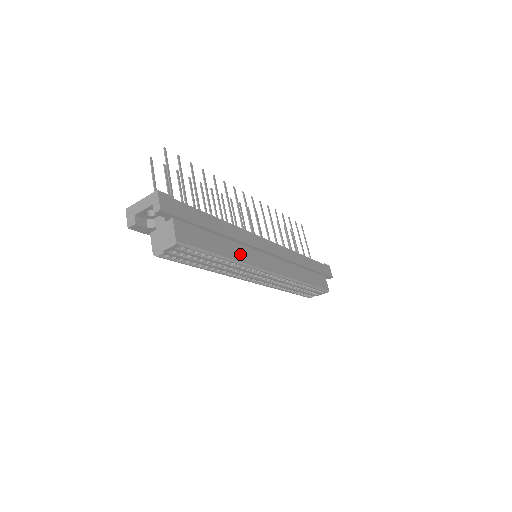
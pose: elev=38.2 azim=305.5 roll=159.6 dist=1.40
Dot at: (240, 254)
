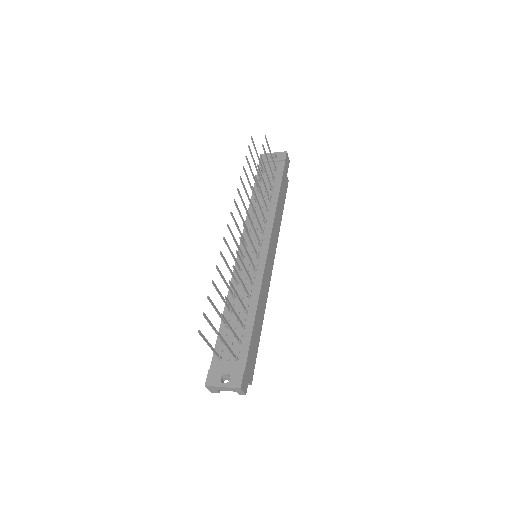
Dot at: (264, 304)
